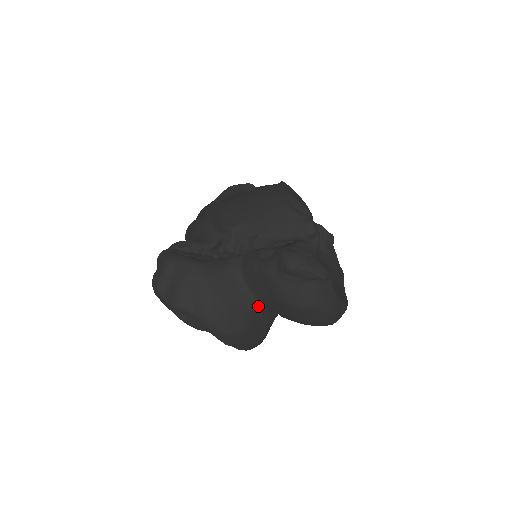
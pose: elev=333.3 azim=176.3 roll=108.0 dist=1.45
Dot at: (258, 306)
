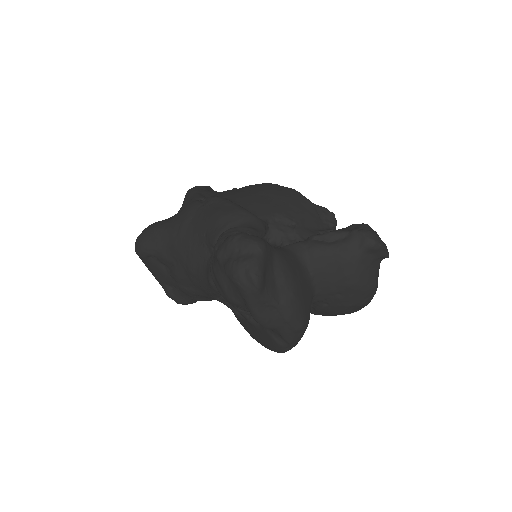
Dot at: (313, 296)
